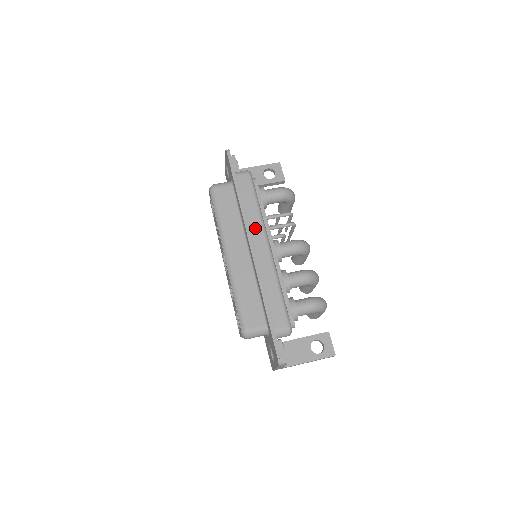
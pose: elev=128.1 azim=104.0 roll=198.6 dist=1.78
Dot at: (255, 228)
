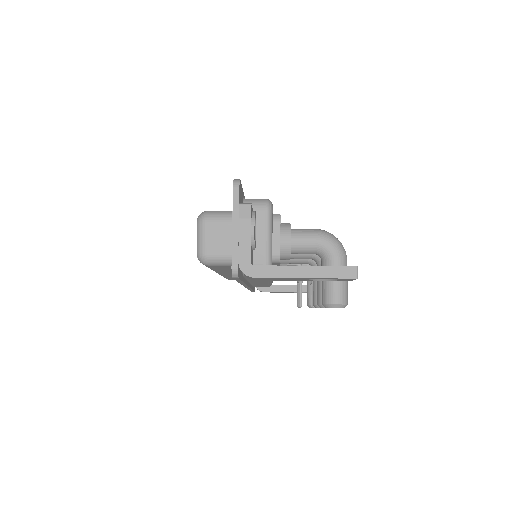
Dot at: occluded
